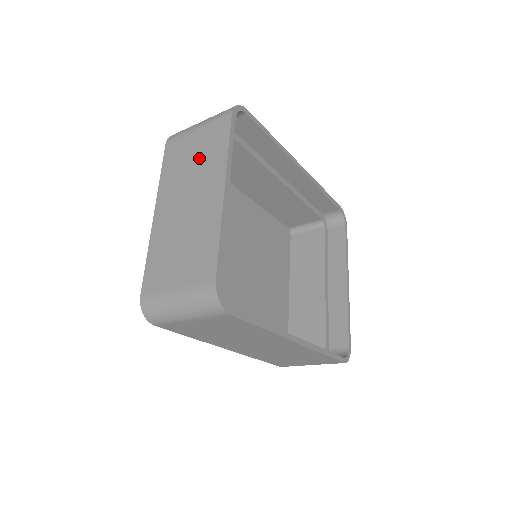
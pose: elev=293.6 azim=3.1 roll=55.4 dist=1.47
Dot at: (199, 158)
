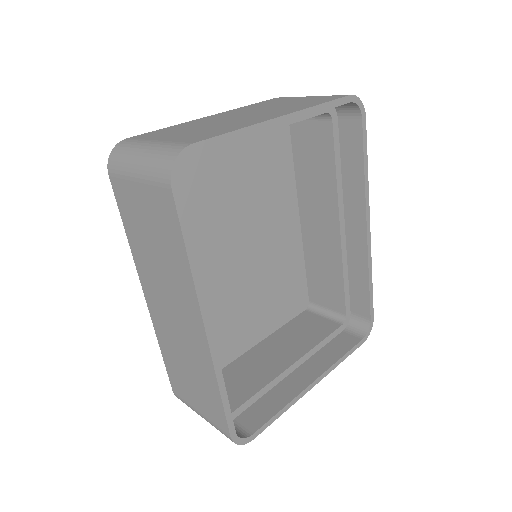
Dot at: (289, 104)
